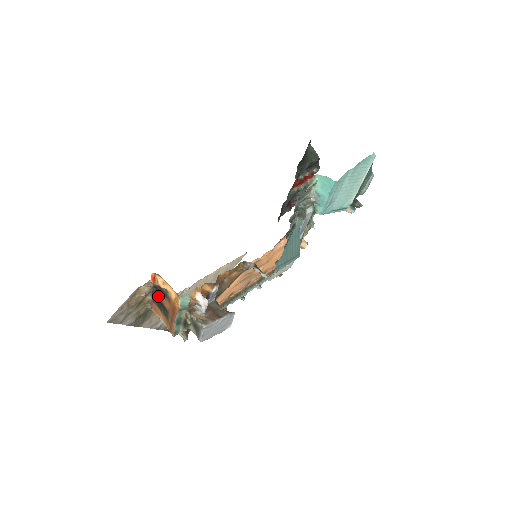
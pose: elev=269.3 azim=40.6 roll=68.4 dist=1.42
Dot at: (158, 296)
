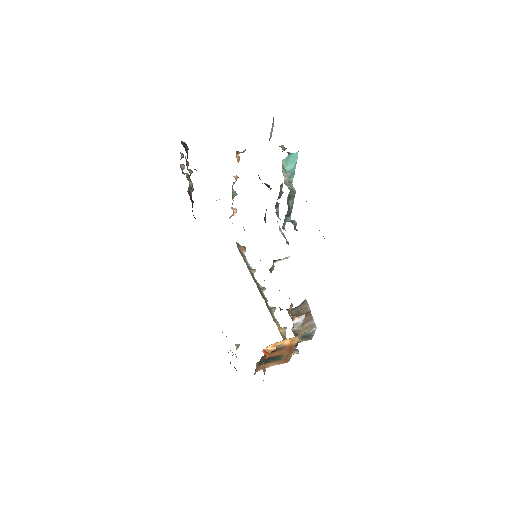
Dot at: occluded
